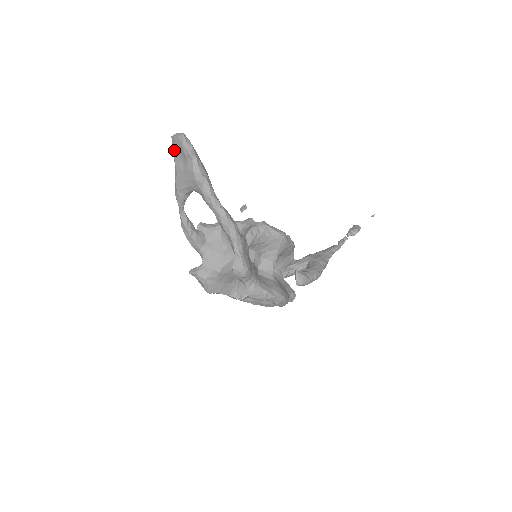
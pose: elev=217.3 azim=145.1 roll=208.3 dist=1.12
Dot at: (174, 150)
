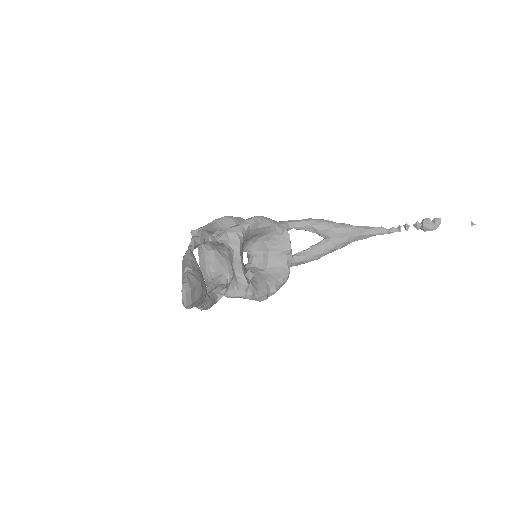
Dot at: occluded
